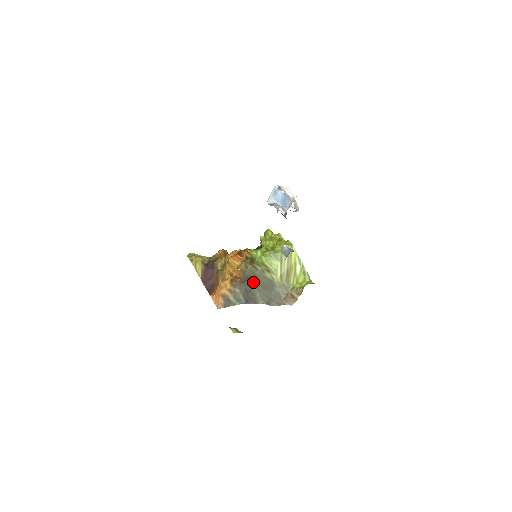
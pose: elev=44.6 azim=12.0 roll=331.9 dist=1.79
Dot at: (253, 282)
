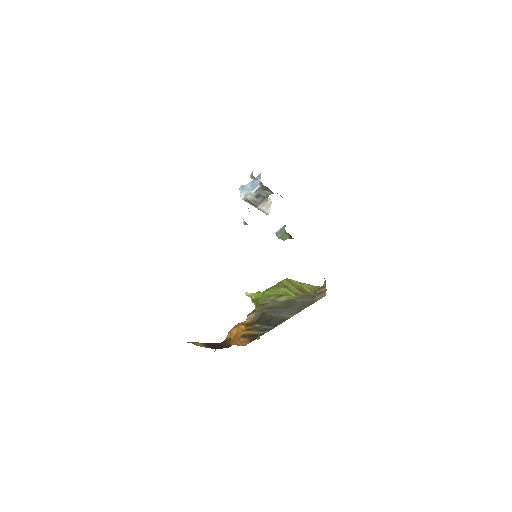
Dot at: (269, 312)
